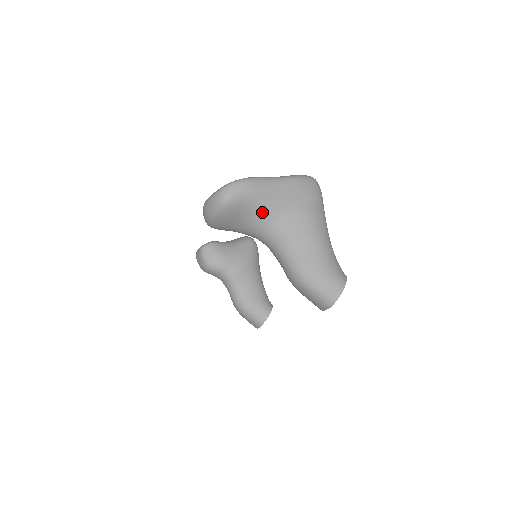
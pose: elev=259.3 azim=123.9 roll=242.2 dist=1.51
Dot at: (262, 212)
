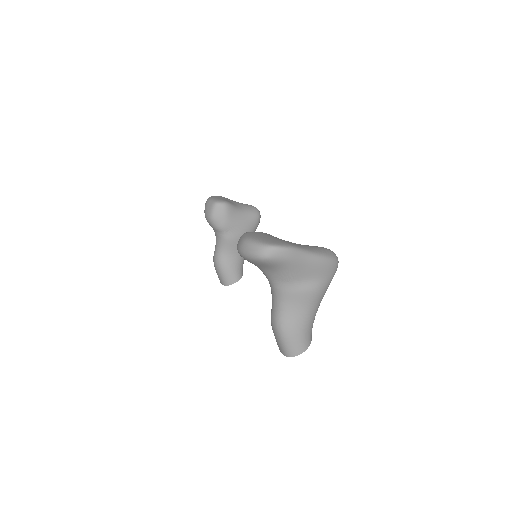
Dot at: (284, 274)
